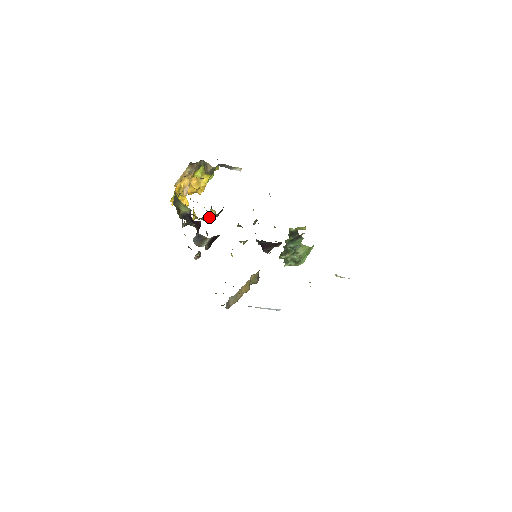
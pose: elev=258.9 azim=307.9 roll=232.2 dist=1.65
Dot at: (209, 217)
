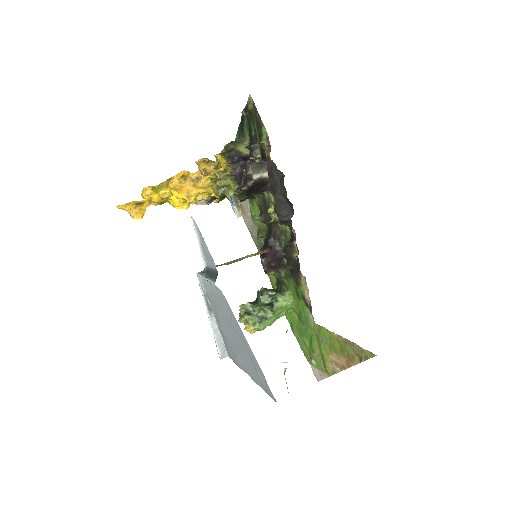
Dot at: occluded
